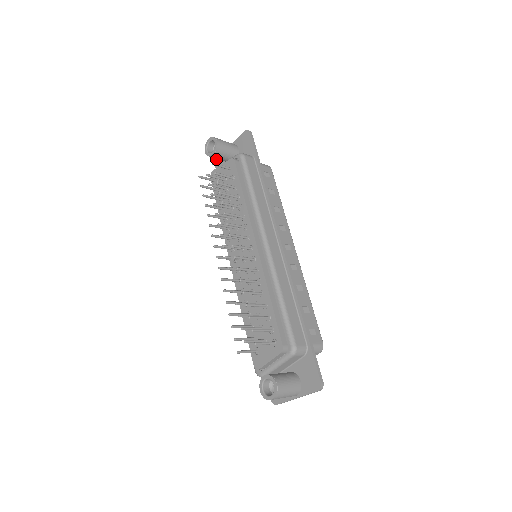
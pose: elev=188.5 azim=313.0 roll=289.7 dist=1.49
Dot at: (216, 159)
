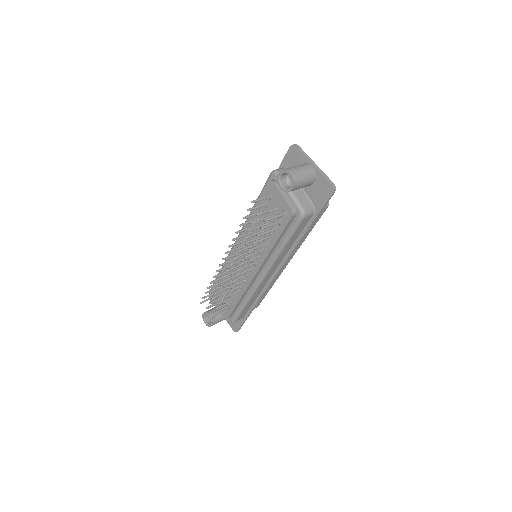
Dot at: (295, 145)
